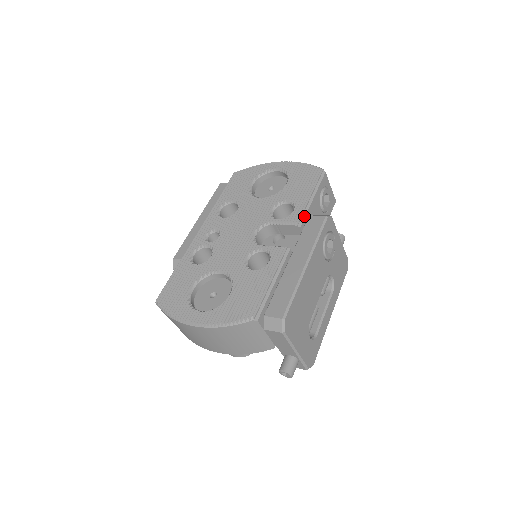
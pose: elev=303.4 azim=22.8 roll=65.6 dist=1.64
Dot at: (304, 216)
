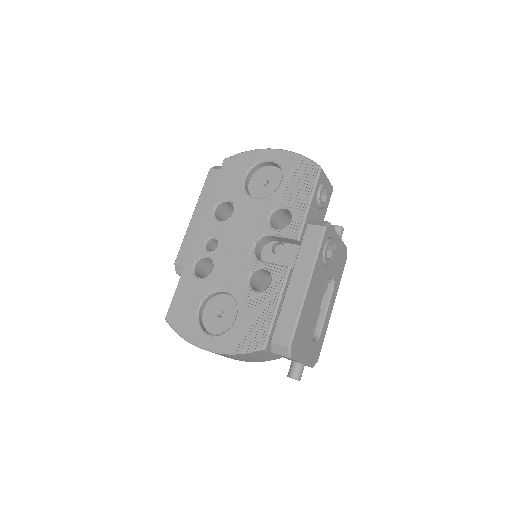
Dot at: (302, 227)
